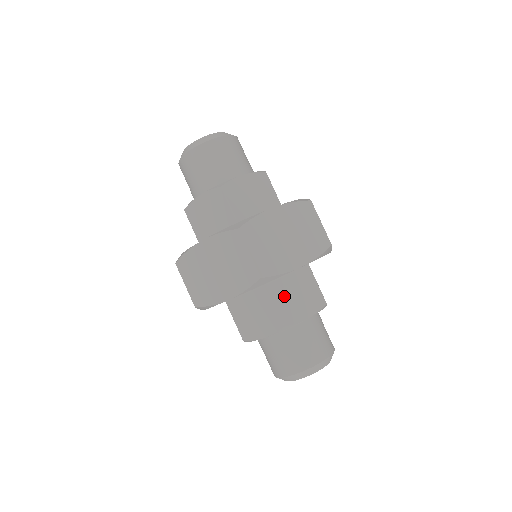
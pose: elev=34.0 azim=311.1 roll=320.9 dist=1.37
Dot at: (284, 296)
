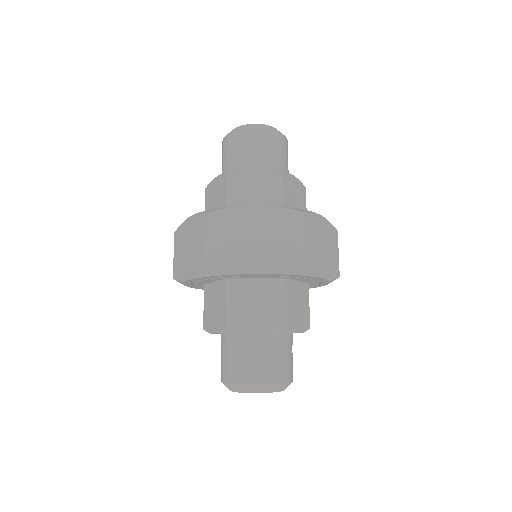
Dot at: (292, 300)
